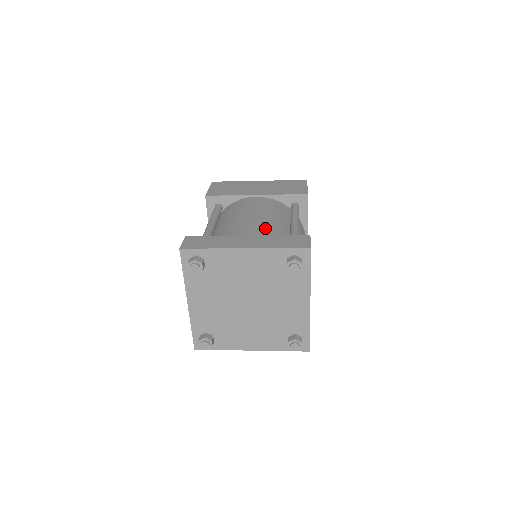
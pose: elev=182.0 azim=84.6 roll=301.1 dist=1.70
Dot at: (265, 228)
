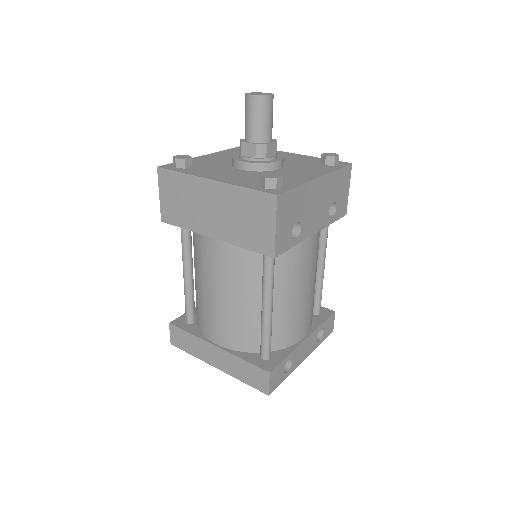
Dot at: (231, 326)
